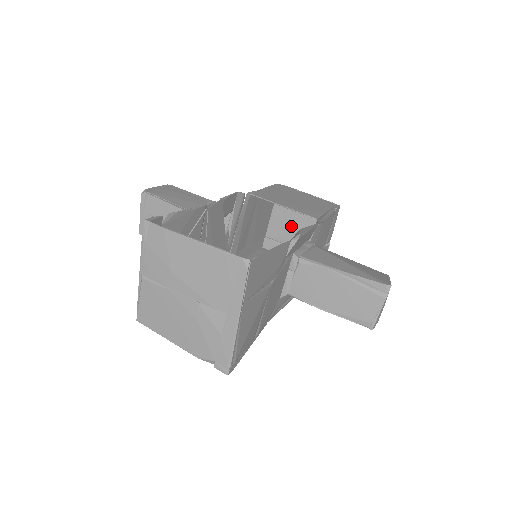
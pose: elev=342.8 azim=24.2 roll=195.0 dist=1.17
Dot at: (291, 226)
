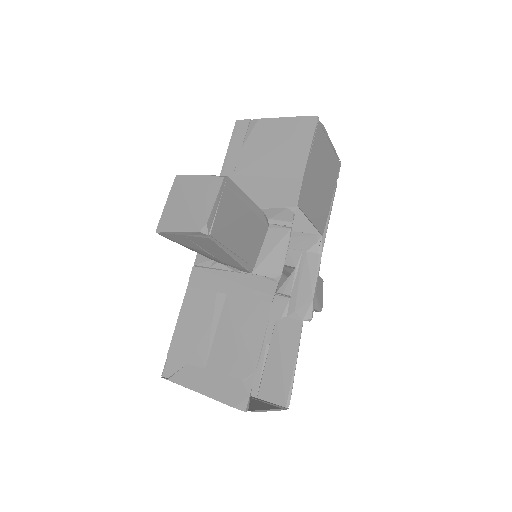
Dot at: occluded
